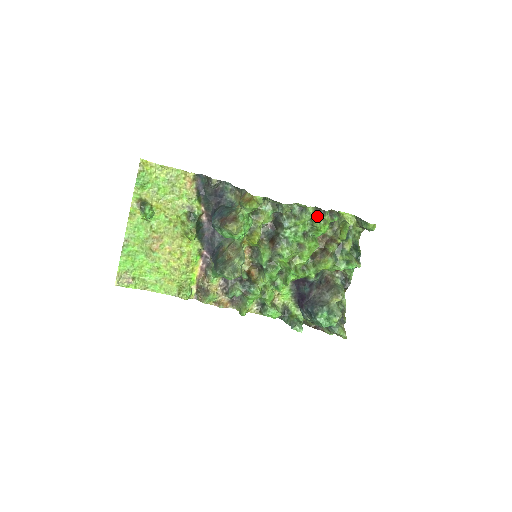
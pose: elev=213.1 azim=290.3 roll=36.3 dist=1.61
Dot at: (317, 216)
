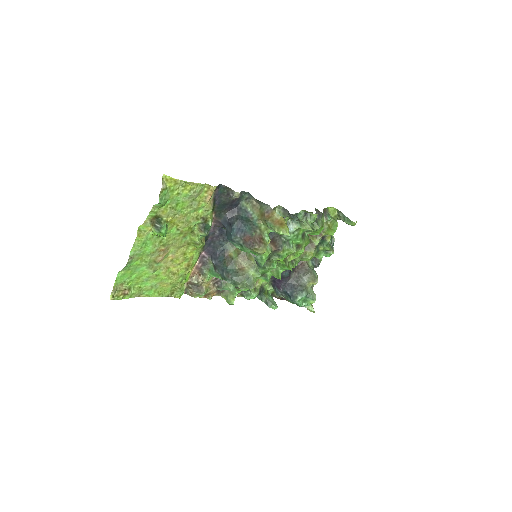
Dot at: (317, 220)
